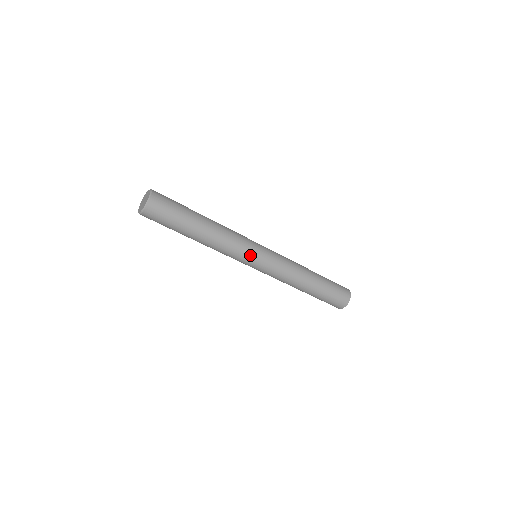
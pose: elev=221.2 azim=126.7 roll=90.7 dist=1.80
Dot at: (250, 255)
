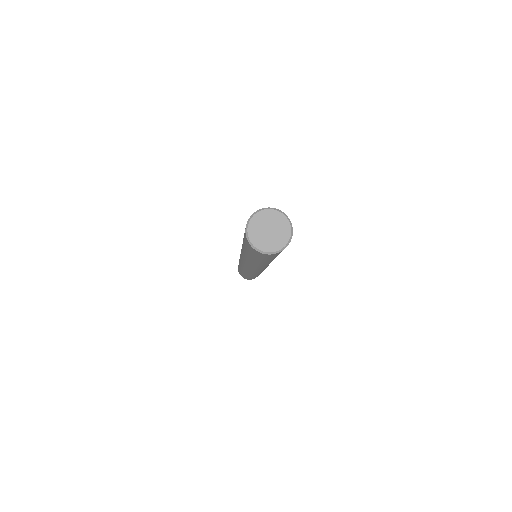
Dot at: (262, 269)
